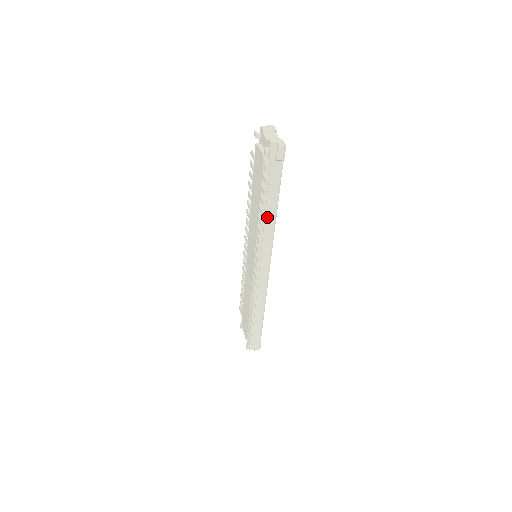
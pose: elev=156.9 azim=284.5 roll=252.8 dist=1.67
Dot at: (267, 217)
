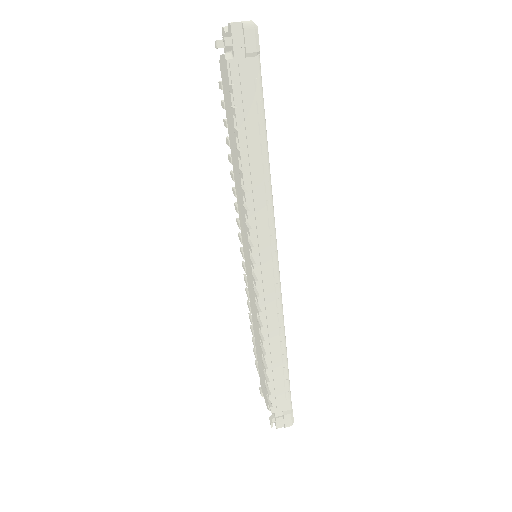
Dot at: (254, 169)
